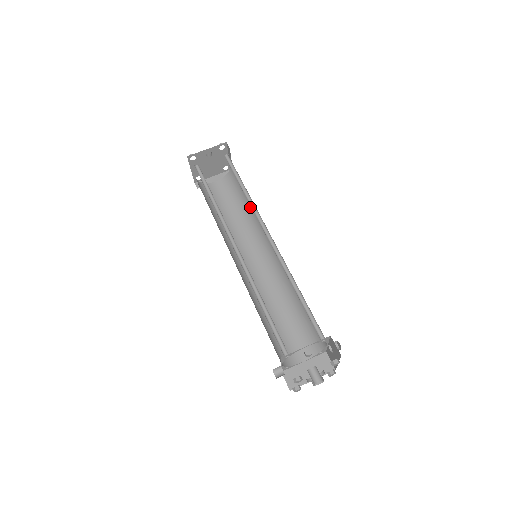
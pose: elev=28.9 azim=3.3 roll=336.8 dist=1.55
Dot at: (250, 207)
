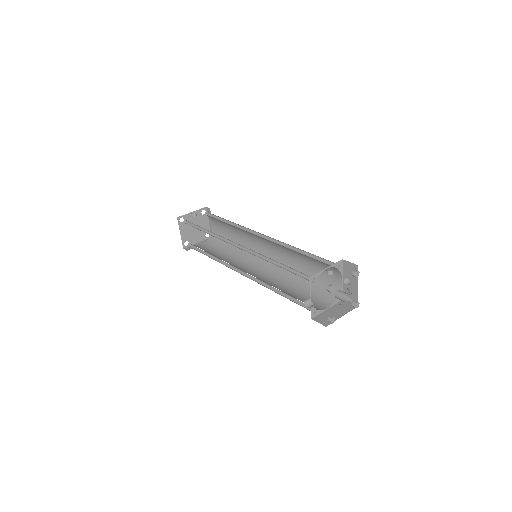
Dot at: (237, 243)
